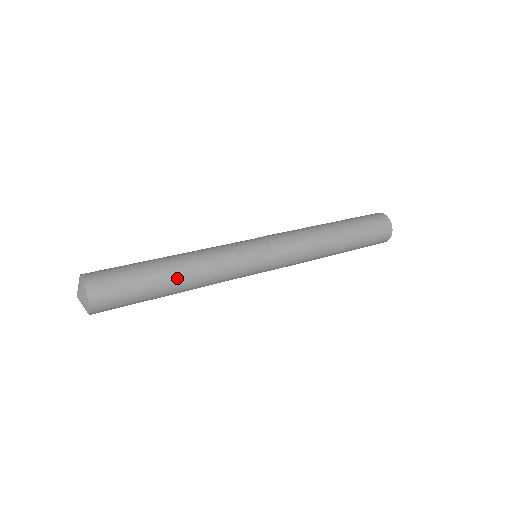
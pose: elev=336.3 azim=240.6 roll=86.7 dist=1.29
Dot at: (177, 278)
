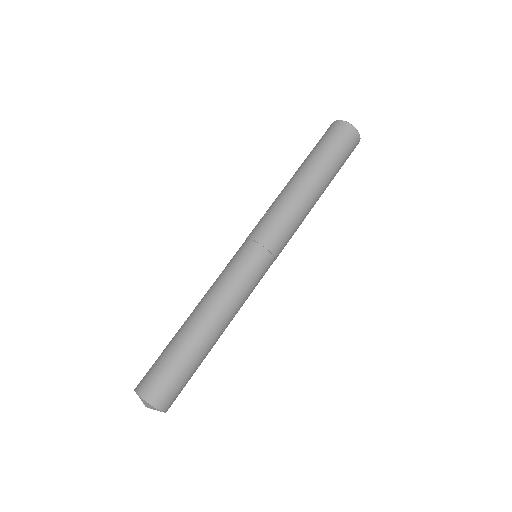
Dot at: occluded
